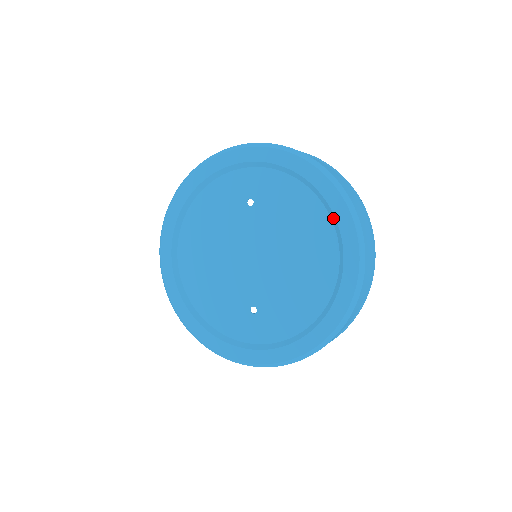
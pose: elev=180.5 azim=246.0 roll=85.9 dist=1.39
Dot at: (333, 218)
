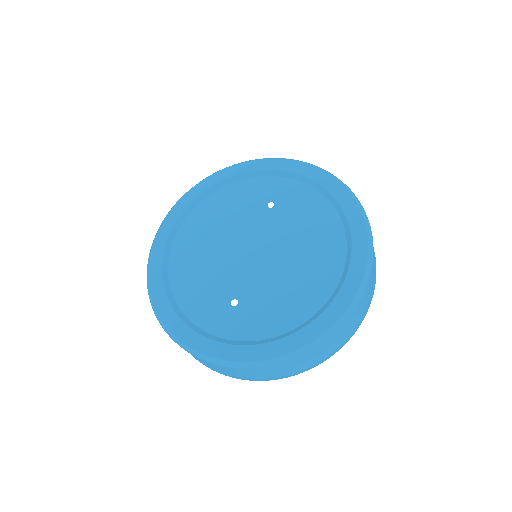
Dot at: (348, 233)
